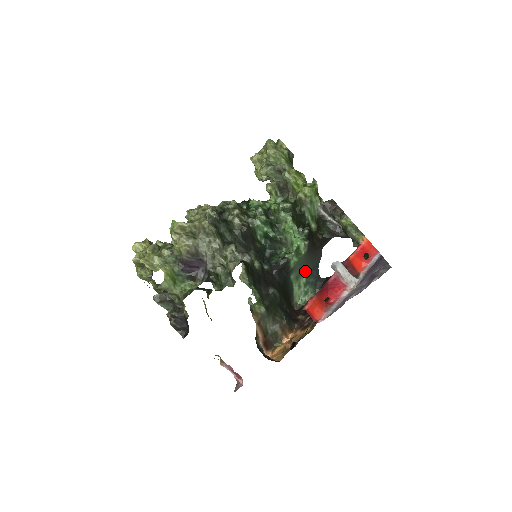
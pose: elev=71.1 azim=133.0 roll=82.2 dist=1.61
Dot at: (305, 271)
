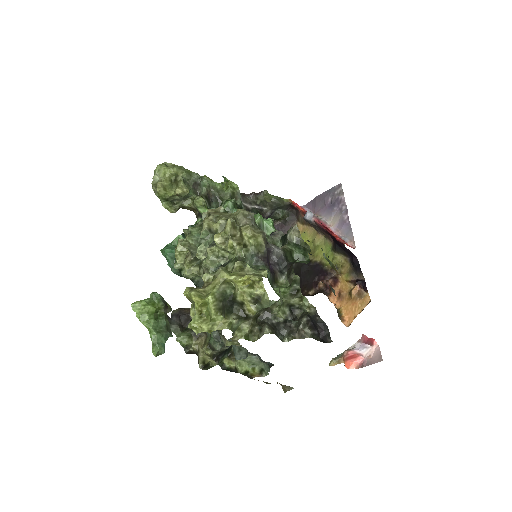
Dot at: occluded
